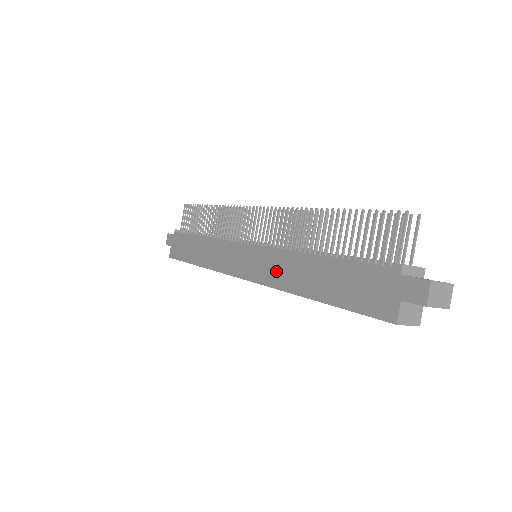
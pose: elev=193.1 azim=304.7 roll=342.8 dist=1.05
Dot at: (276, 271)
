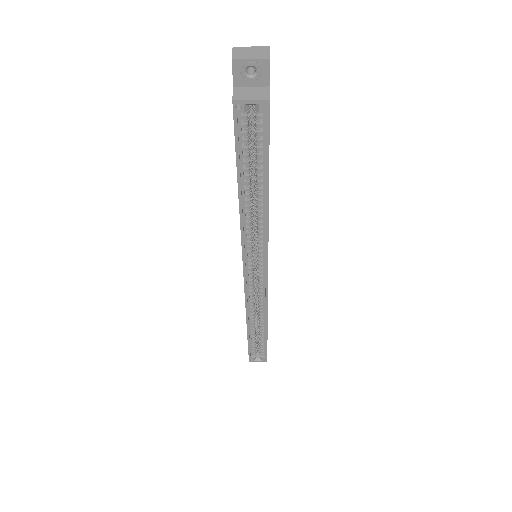
Dot at: occluded
